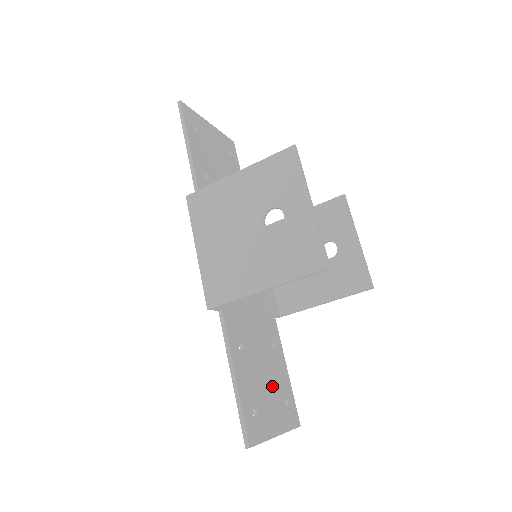
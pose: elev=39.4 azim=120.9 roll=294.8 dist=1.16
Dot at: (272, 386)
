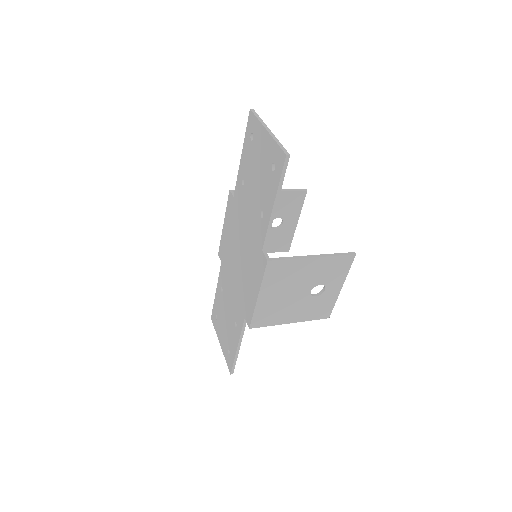
Dot at: occluded
